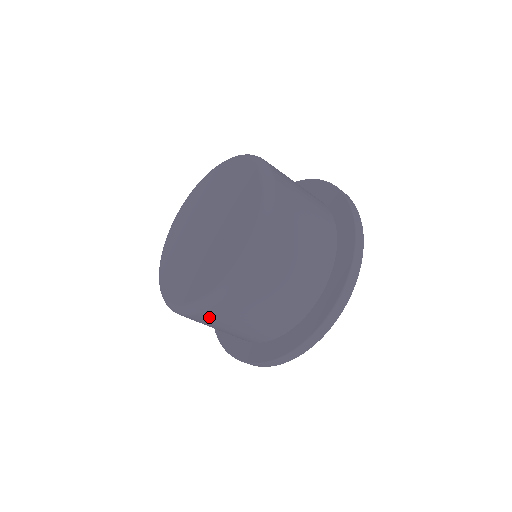
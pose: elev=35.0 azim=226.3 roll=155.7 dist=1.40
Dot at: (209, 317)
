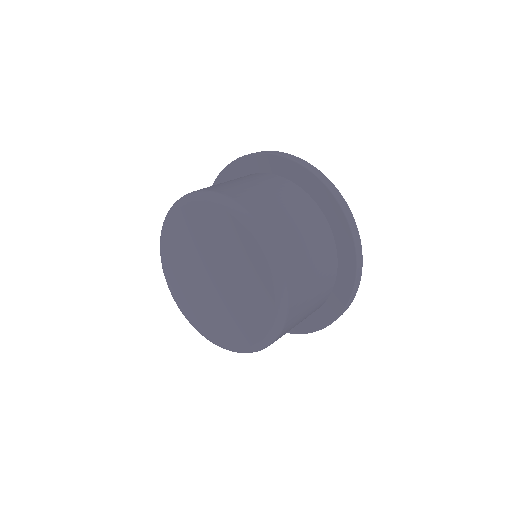
Dot at: occluded
